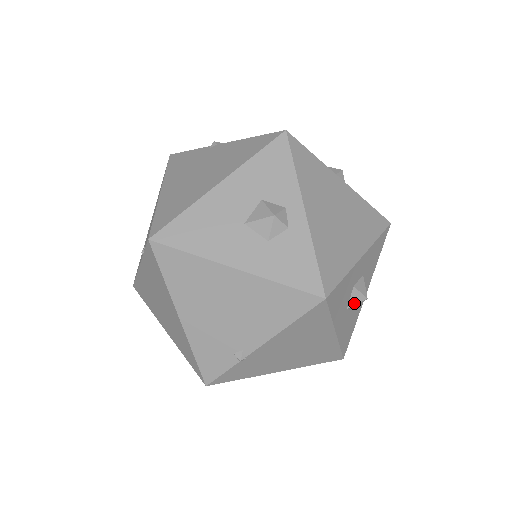
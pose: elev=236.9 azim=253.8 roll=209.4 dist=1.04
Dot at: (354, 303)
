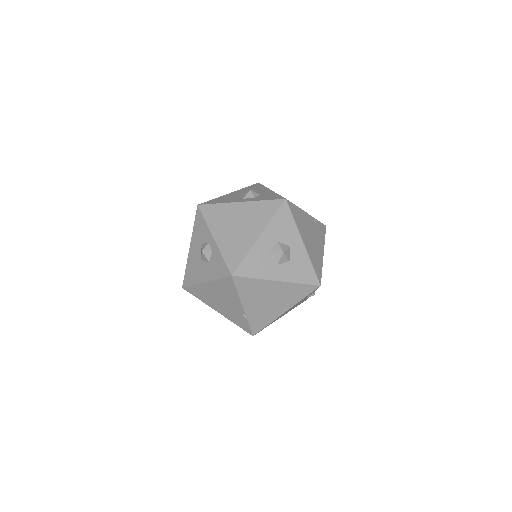
Dot at: (278, 260)
